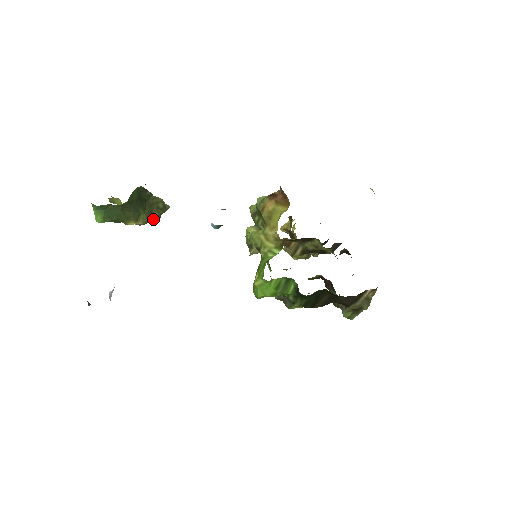
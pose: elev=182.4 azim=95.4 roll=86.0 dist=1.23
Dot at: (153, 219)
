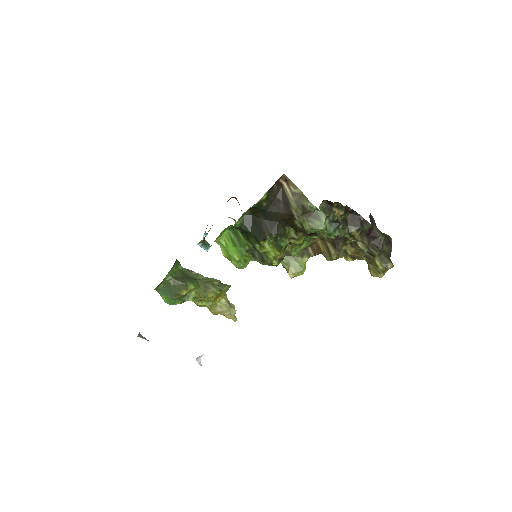
Dot at: (213, 294)
